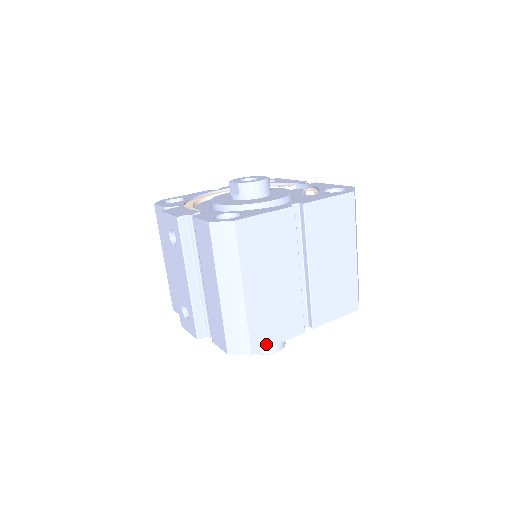
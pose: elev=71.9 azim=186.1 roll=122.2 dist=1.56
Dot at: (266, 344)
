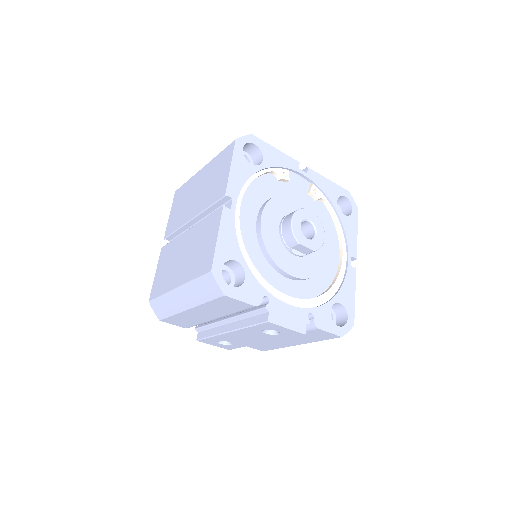
Dot at: occluded
